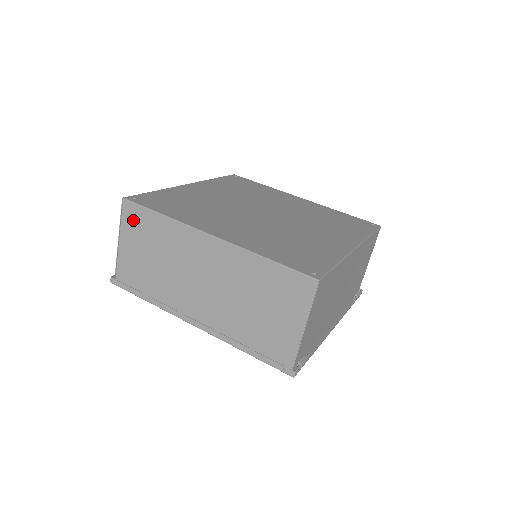
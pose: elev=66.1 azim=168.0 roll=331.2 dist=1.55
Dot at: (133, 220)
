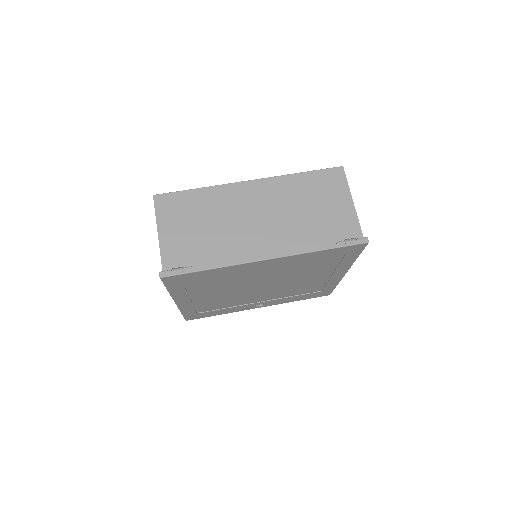
Dot at: occluded
